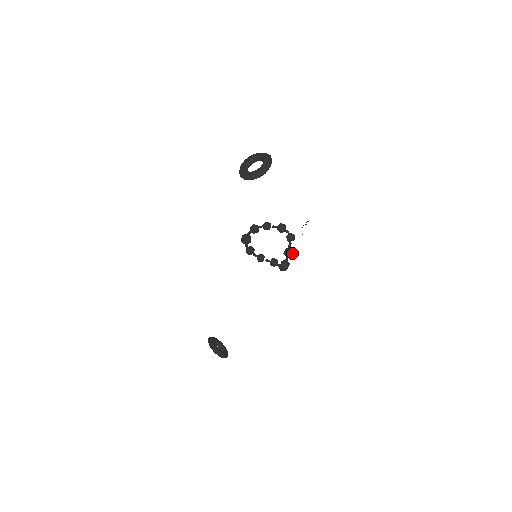
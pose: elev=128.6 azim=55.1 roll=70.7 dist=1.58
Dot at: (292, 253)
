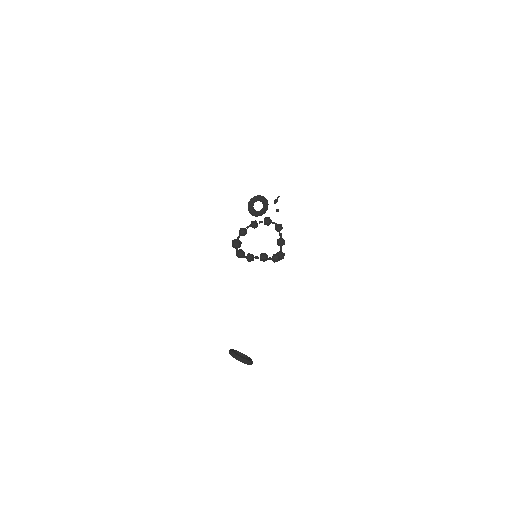
Dot at: occluded
